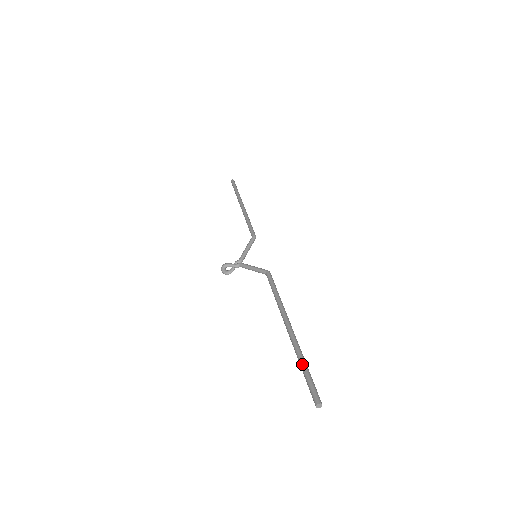
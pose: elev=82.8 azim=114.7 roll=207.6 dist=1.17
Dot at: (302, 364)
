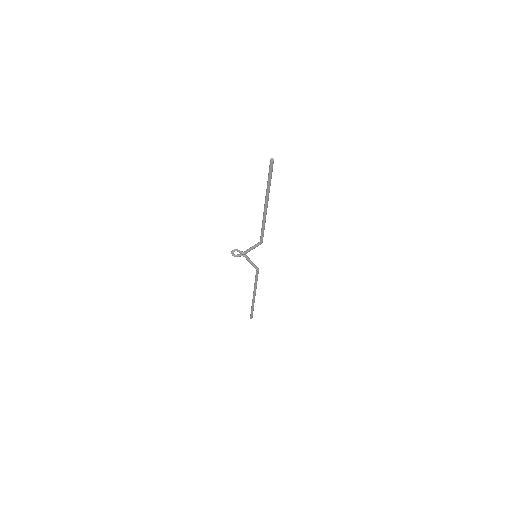
Dot at: (269, 180)
